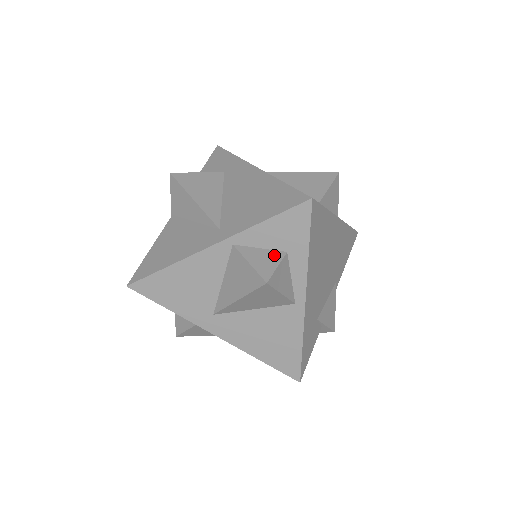
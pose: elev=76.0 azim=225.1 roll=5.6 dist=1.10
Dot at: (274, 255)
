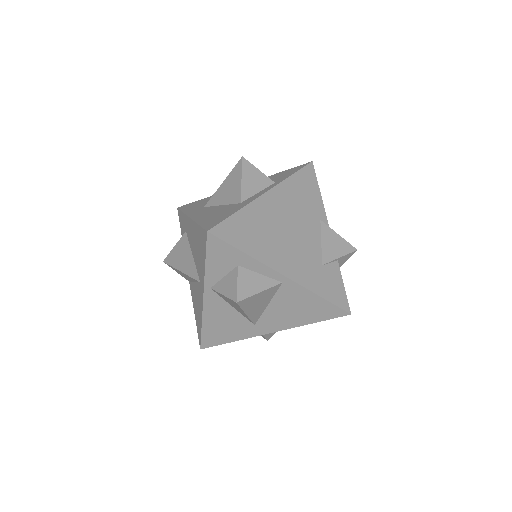
Dot at: (232, 275)
